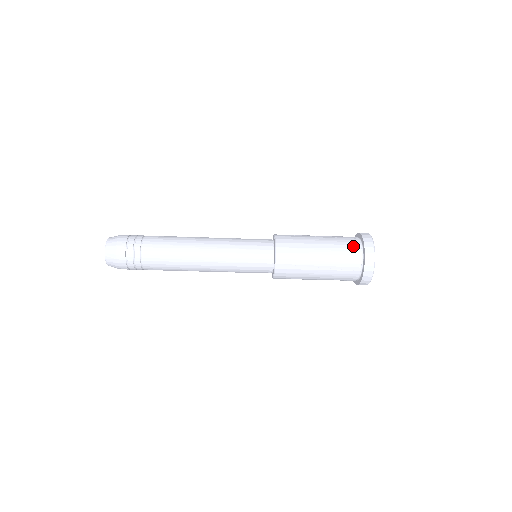
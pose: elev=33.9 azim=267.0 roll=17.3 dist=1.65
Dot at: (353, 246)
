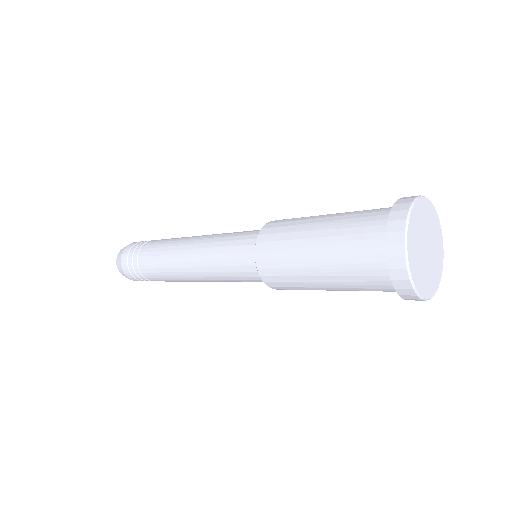
Dot at: (376, 278)
